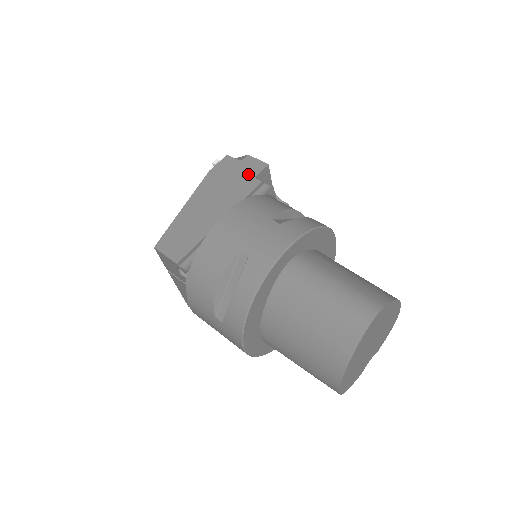
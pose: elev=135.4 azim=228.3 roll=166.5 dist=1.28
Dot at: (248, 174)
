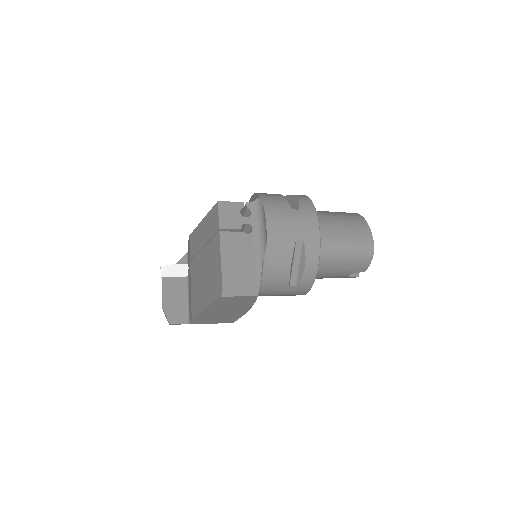
Dot at: occluded
